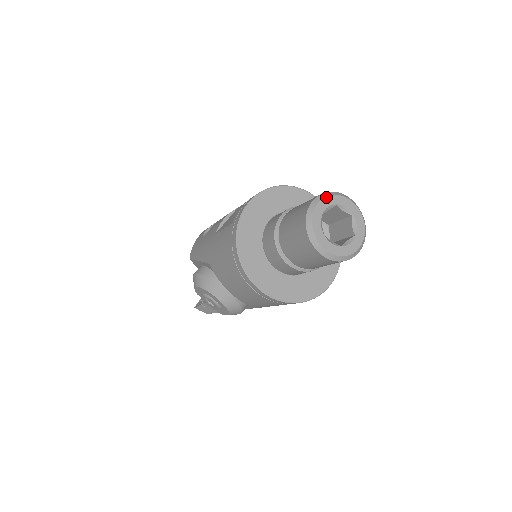
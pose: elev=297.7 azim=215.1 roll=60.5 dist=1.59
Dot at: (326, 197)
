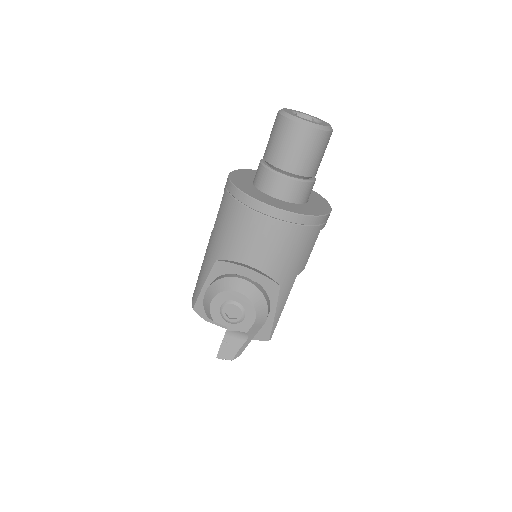
Dot at: (287, 109)
